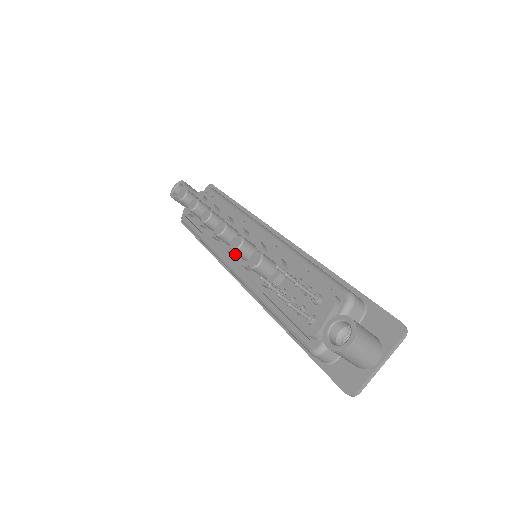
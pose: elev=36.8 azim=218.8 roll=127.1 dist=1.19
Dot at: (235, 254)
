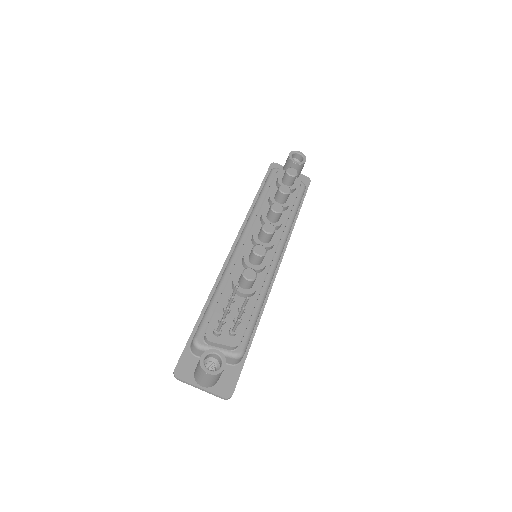
Dot at: (252, 243)
